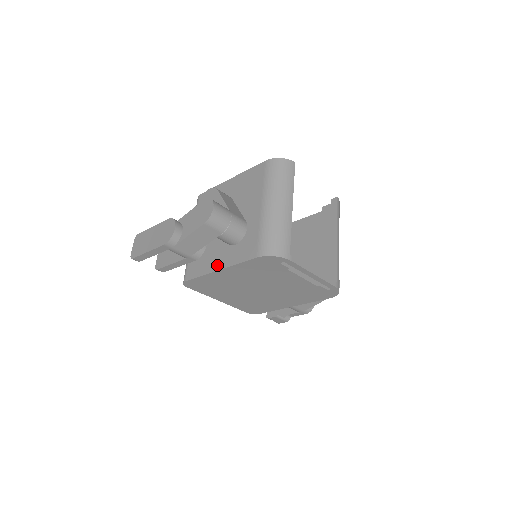
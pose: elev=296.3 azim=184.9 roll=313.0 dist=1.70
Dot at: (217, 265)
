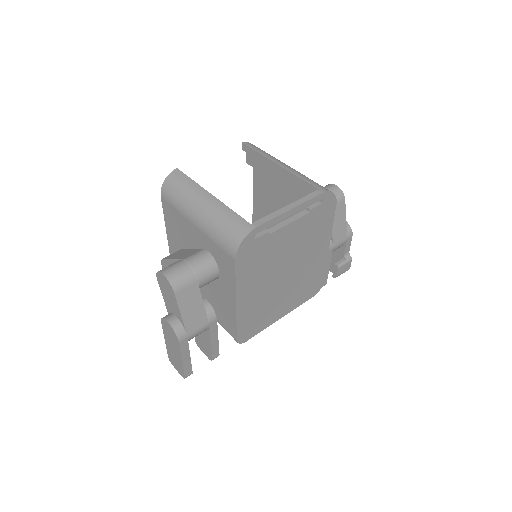
Dot at: (231, 302)
